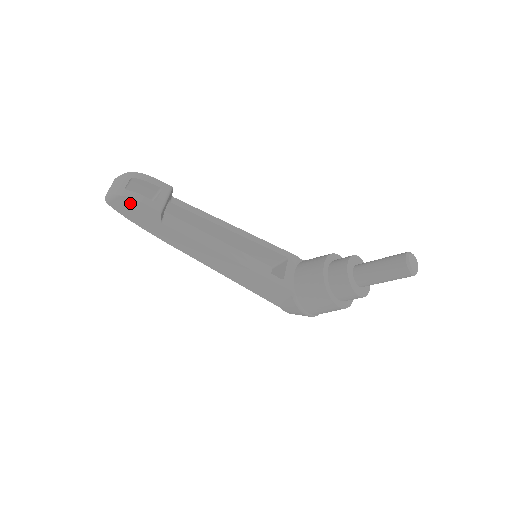
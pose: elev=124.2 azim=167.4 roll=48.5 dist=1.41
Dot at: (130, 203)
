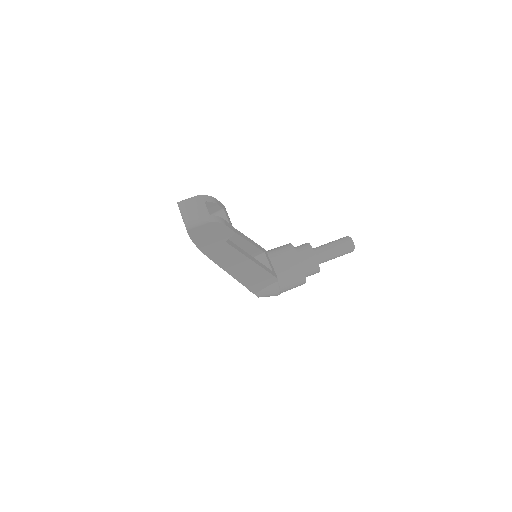
Dot at: (213, 228)
